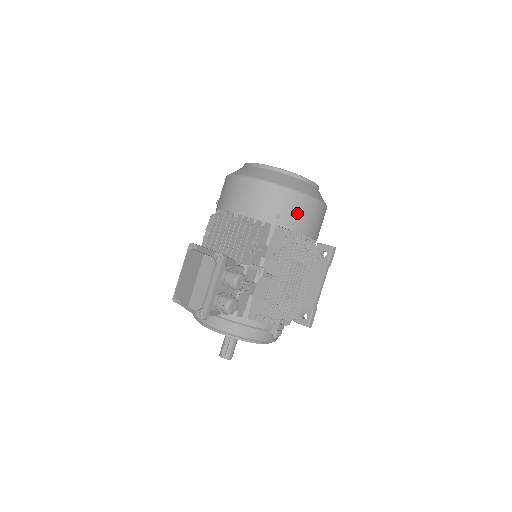
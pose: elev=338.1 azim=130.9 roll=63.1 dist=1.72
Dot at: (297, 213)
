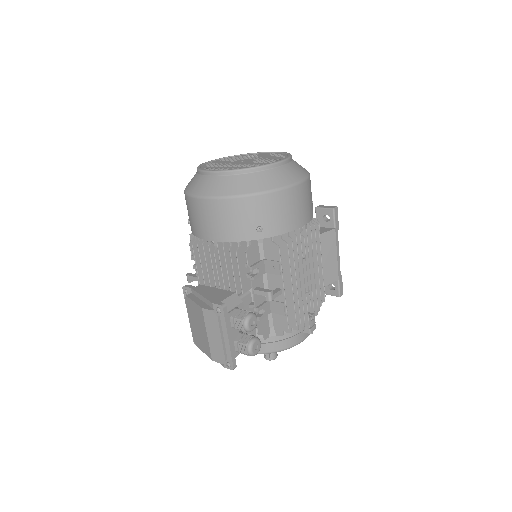
Dot at: (279, 214)
